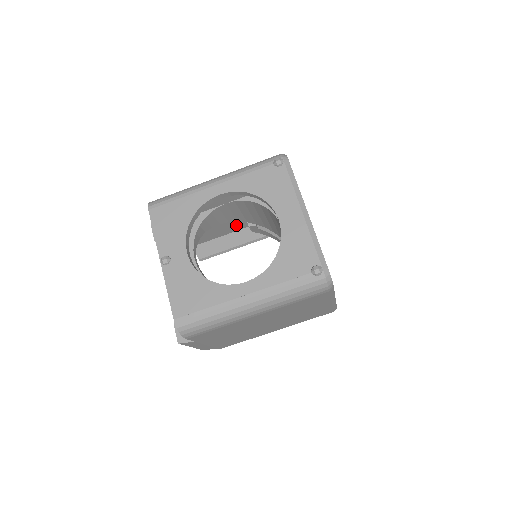
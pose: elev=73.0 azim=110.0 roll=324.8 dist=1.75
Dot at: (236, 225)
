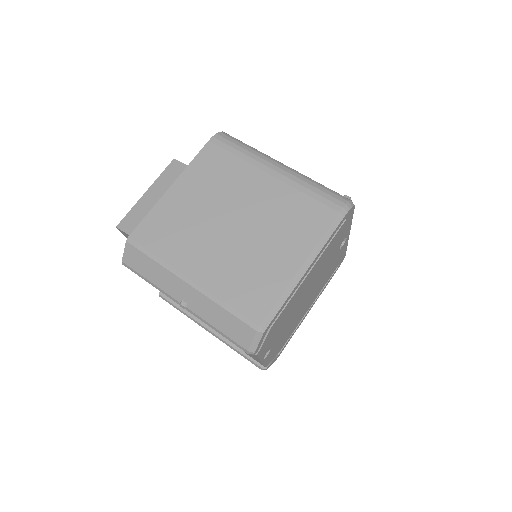
Dot at: occluded
